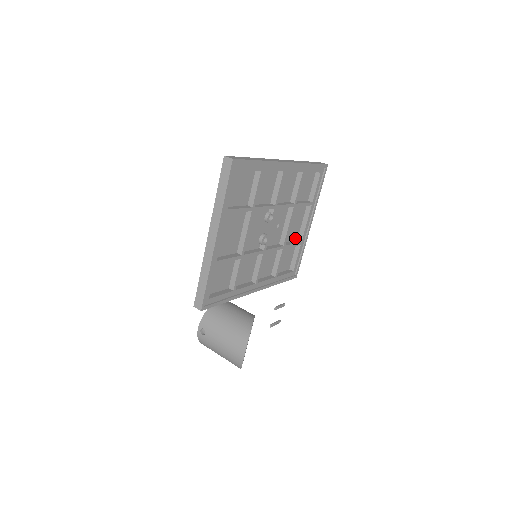
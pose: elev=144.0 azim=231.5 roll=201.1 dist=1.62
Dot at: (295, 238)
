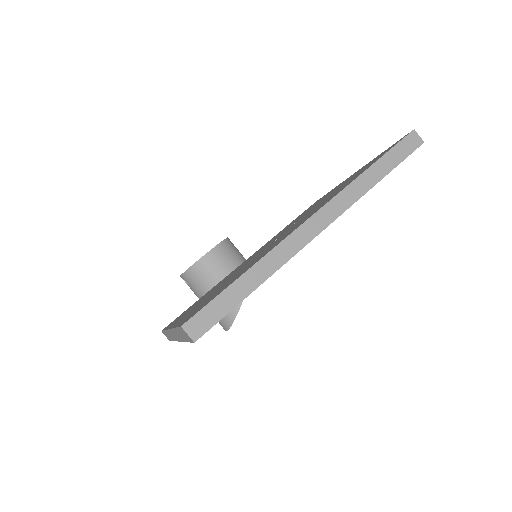
Dot at: occluded
